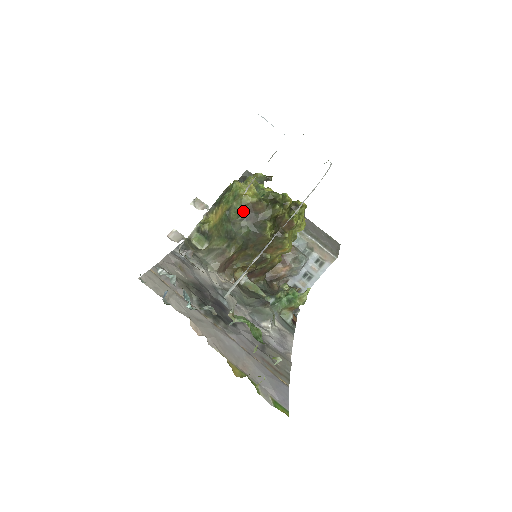
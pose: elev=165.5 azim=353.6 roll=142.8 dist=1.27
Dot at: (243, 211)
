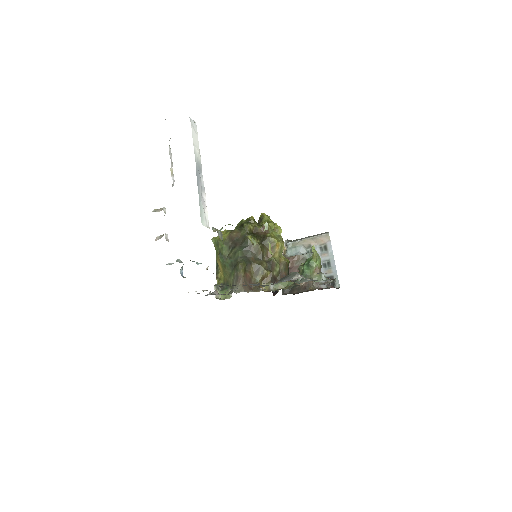
Dot at: (228, 245)
